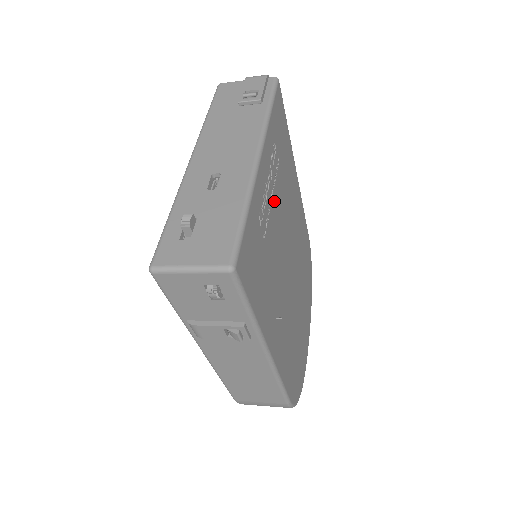
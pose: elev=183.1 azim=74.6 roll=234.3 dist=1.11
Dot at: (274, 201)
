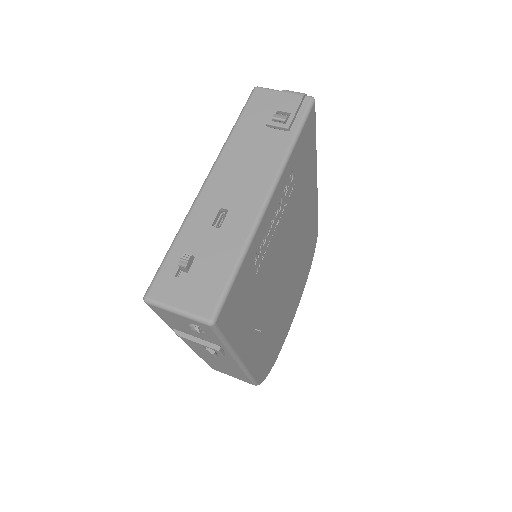
Dot at: (278, 228)
